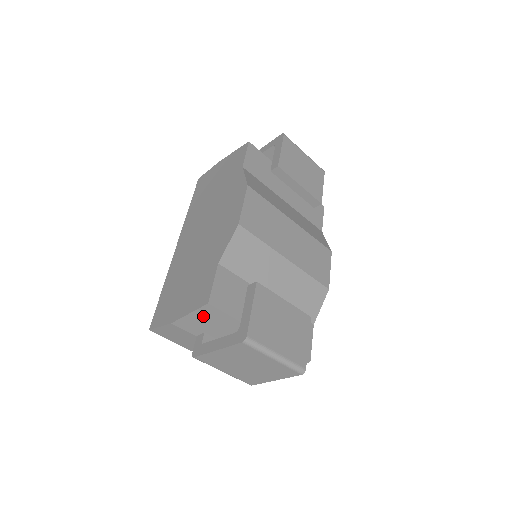
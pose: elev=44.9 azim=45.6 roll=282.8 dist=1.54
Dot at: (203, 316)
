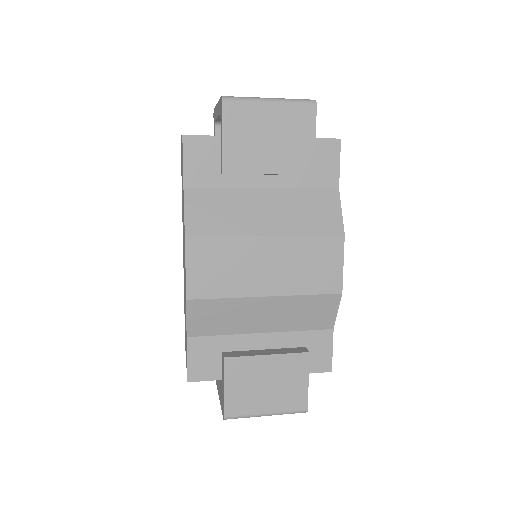
Dot at: occluded
